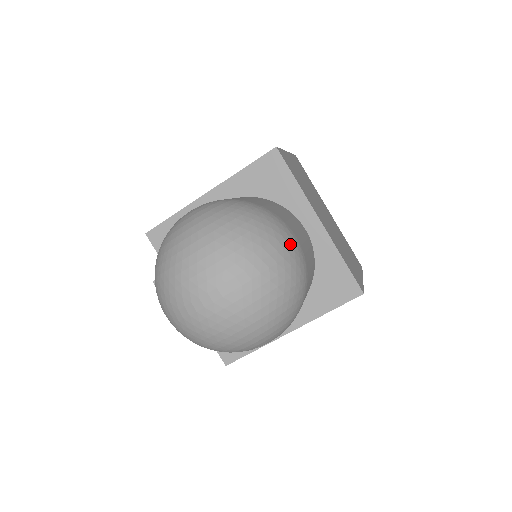
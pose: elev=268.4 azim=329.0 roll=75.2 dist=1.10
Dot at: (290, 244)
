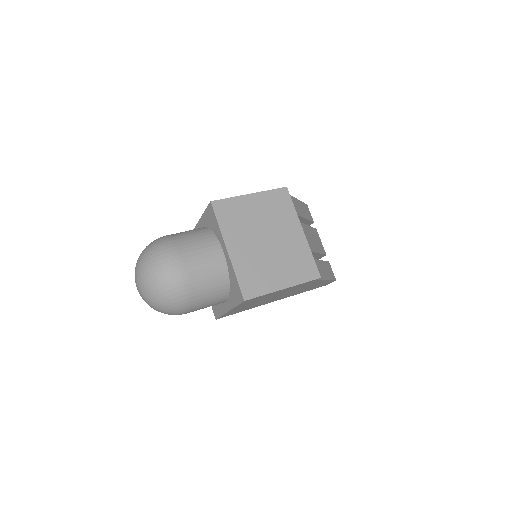
Dot at: (171, 268)
